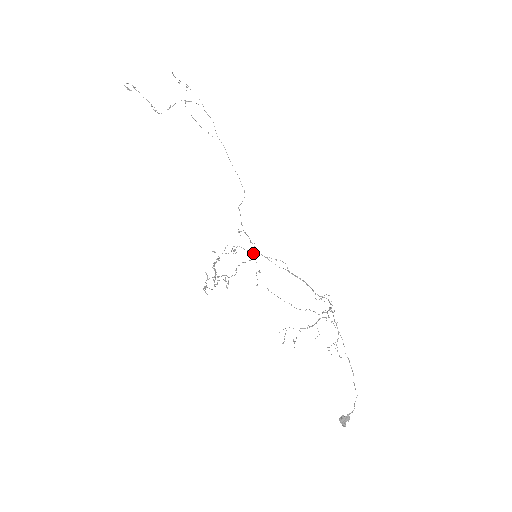
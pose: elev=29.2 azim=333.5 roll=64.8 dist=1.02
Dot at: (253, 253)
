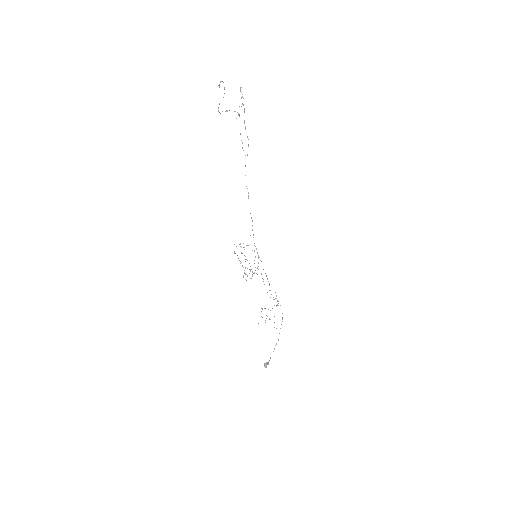
Dot at: occluded
